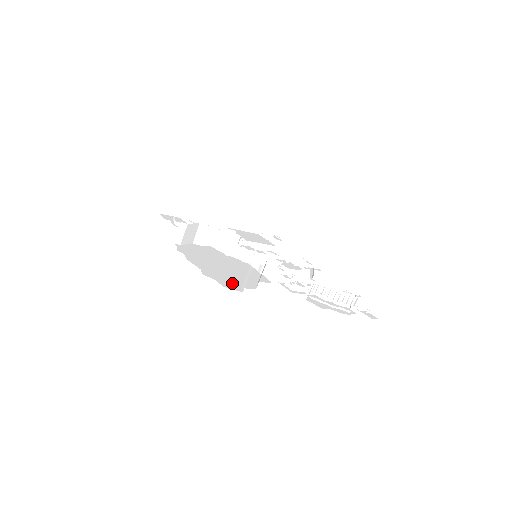
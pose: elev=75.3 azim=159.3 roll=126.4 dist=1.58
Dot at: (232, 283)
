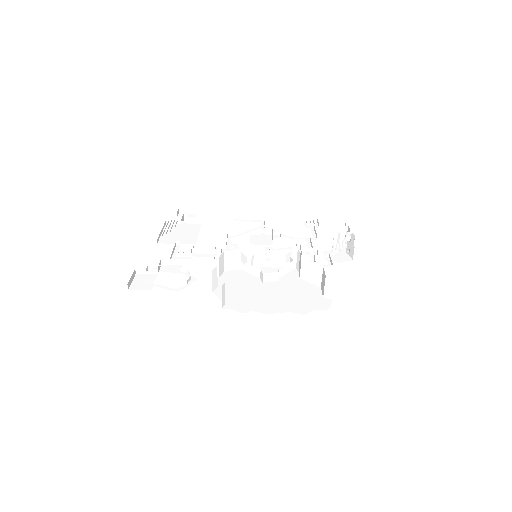
Dot at: (315, 300)
